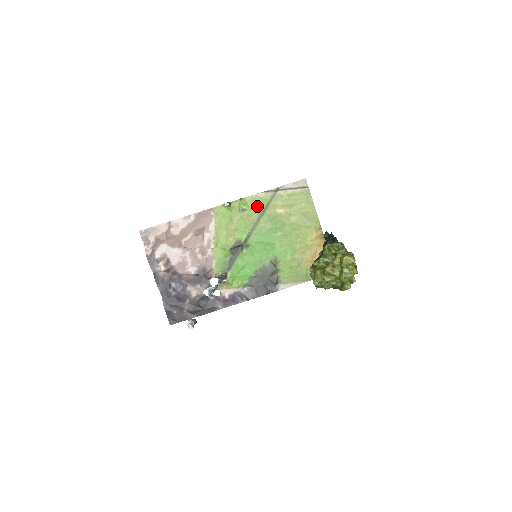
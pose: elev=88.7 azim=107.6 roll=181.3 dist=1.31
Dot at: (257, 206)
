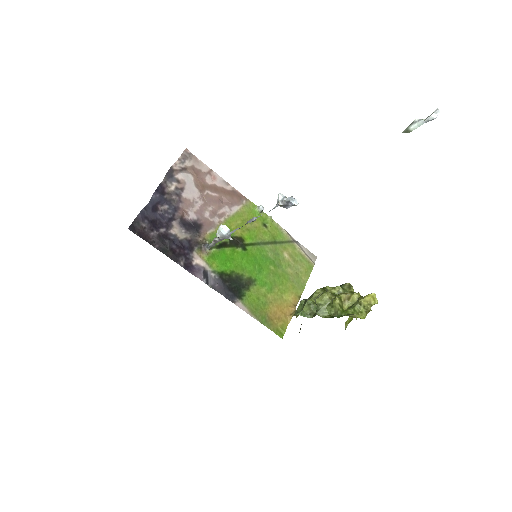
Dot at: (275, 234)
